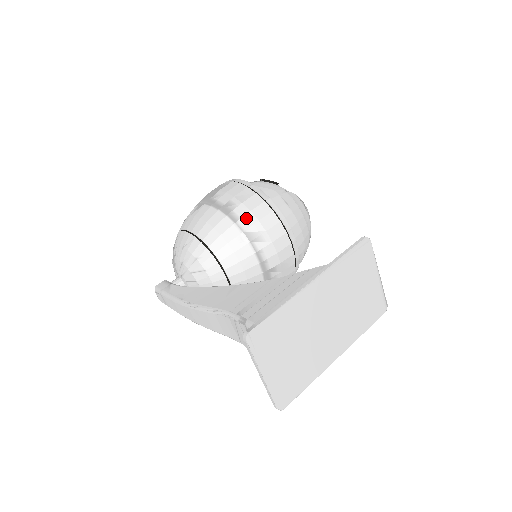
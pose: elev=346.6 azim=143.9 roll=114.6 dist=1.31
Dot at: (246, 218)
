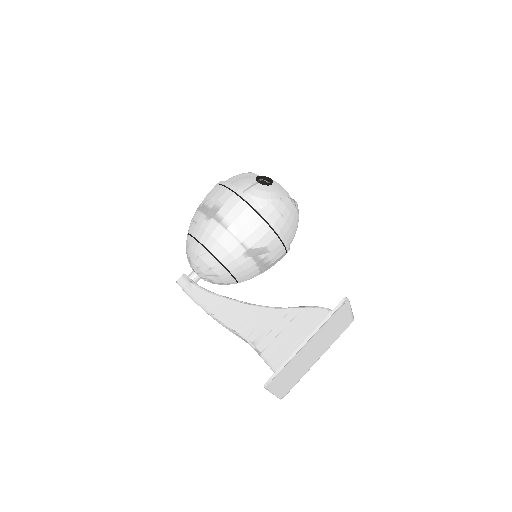
Dot at: (250, 238)
